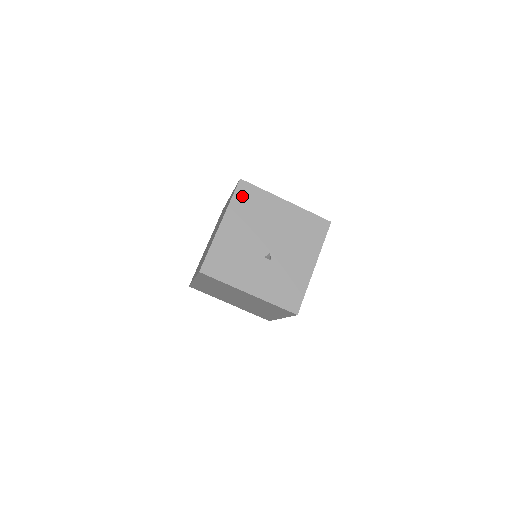
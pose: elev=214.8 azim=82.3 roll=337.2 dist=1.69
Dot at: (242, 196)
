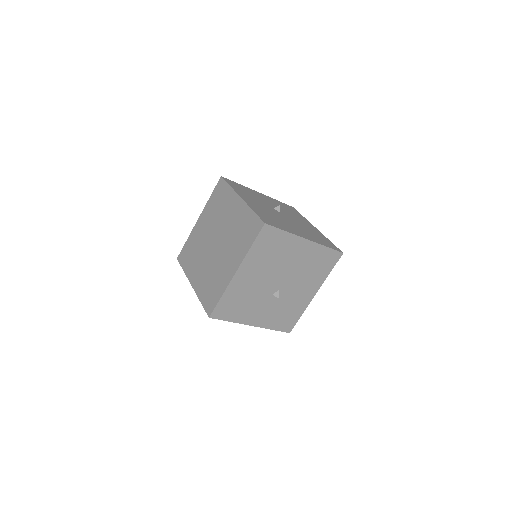
Dot at: (263, 242)
